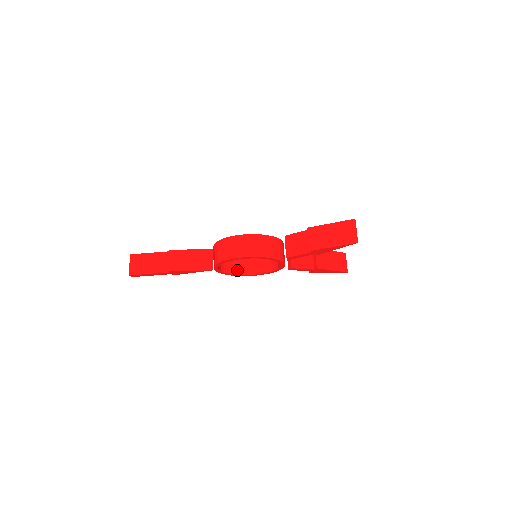
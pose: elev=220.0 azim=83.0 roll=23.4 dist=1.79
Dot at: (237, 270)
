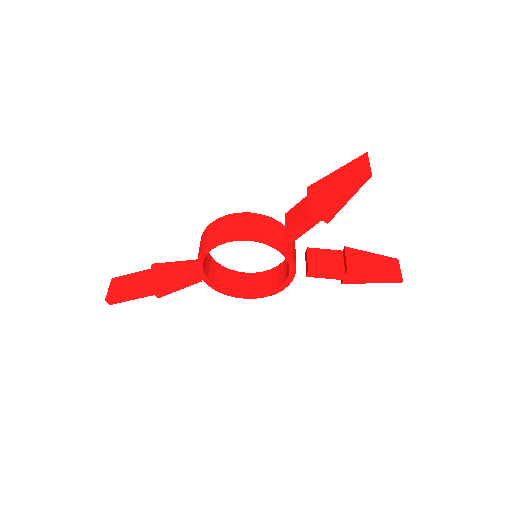
Dot at: (241, 289)
